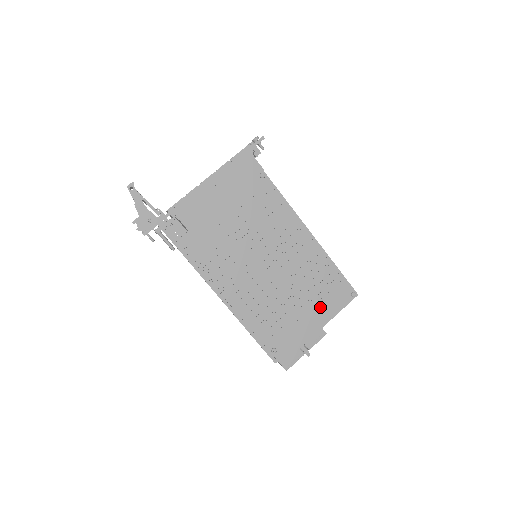
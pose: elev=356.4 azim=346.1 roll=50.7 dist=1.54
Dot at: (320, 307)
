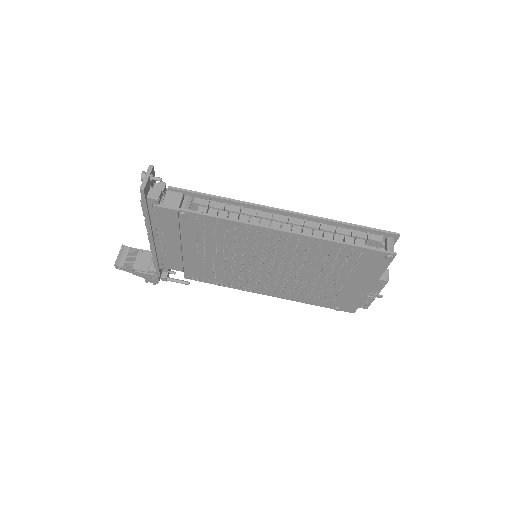
Dot at: (356, 275)
